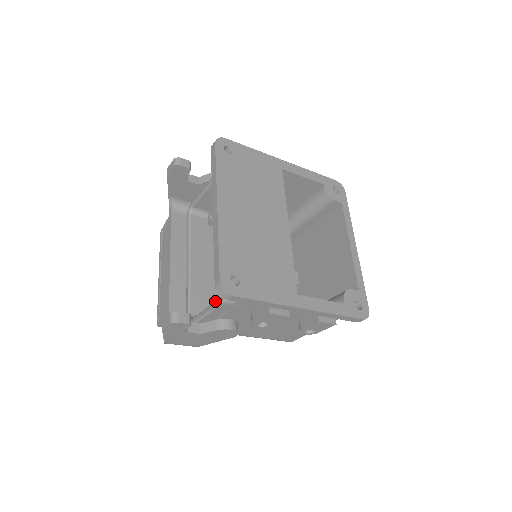
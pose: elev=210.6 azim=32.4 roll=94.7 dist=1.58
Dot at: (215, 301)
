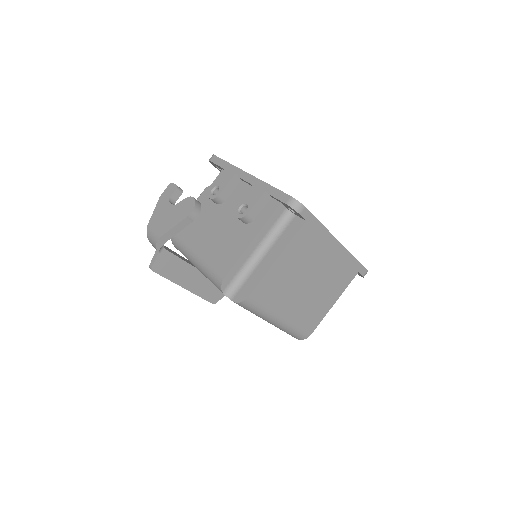
Dot at: occluded
